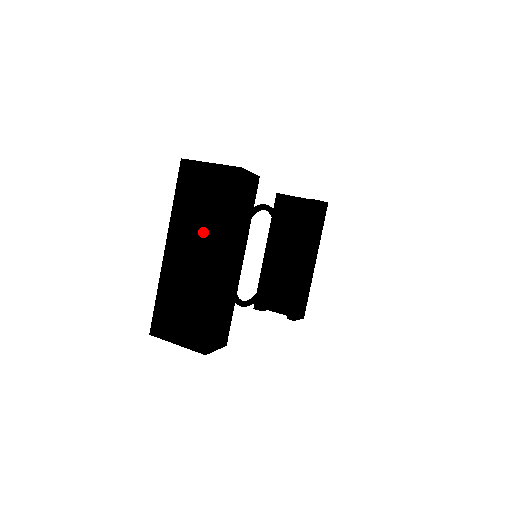
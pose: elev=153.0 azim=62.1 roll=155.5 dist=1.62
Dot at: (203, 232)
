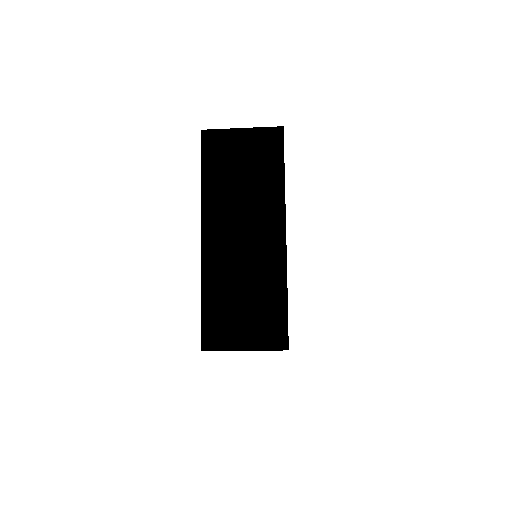
Dot at: (251, 206)
